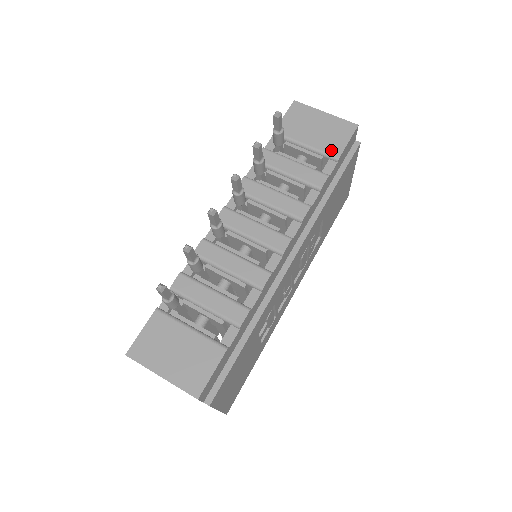
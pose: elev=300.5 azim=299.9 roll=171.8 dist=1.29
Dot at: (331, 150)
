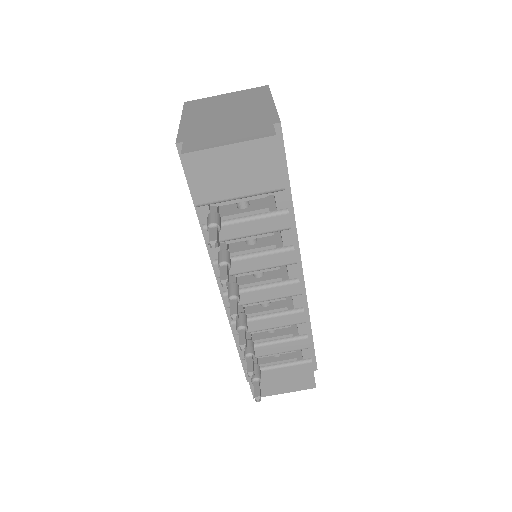
Dot at: (270, 186)
